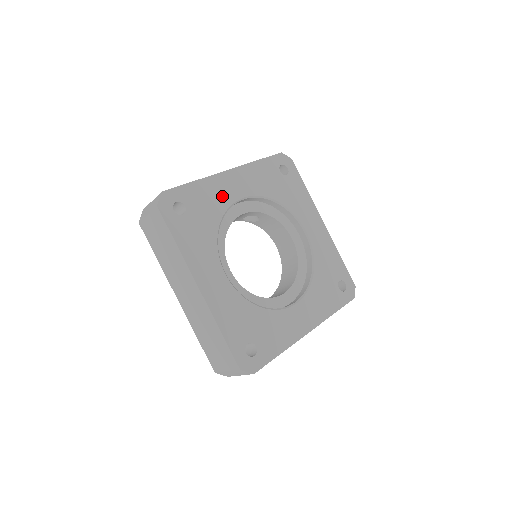
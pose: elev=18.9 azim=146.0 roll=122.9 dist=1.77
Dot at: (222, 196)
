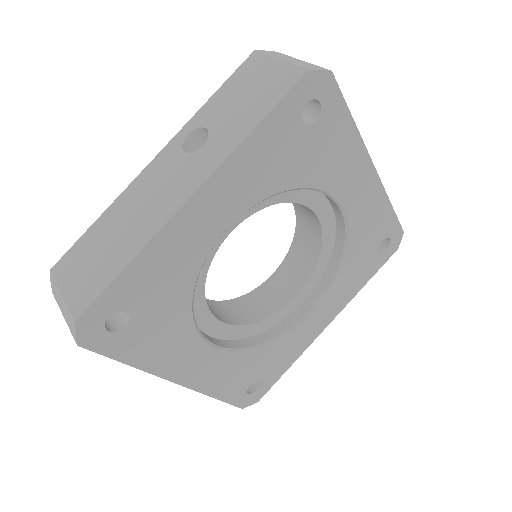
Dot at: (189, 251)
